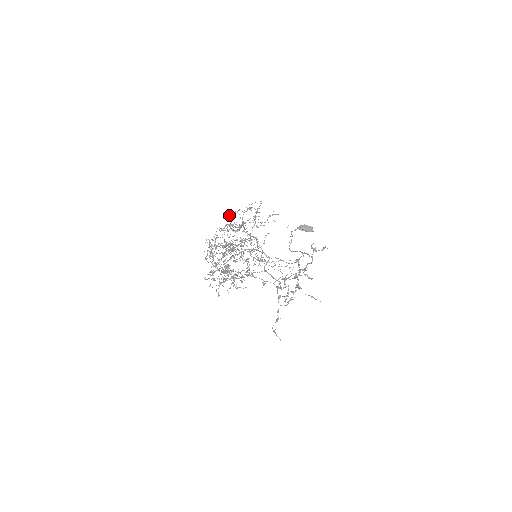
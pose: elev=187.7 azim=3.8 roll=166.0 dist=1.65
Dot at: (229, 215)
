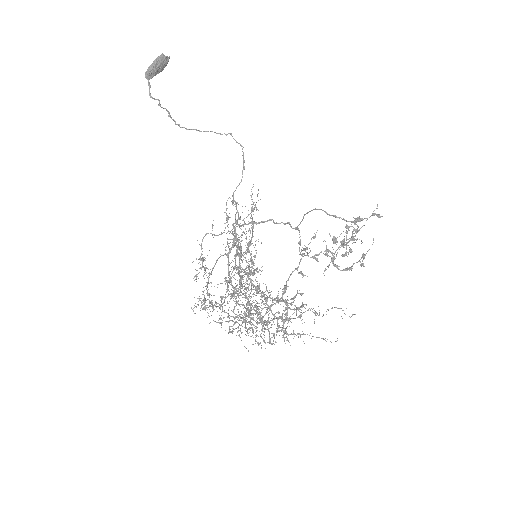
Dot at: (225, 298)
